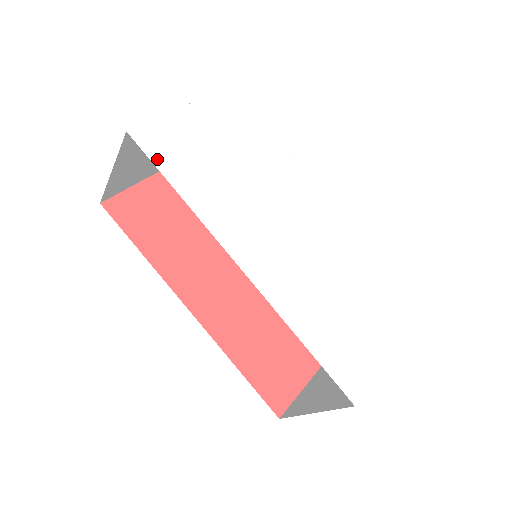
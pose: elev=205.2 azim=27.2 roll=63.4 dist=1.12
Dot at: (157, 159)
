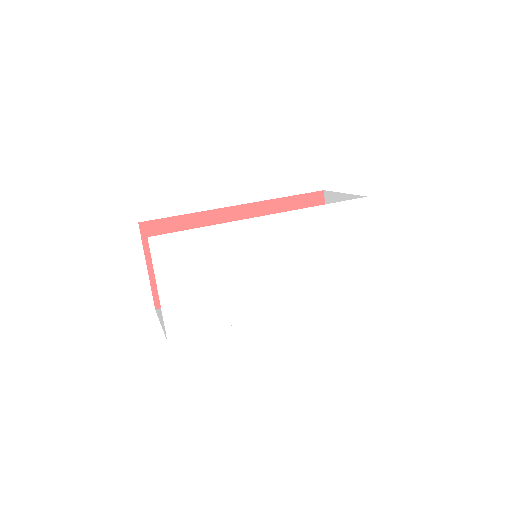
Dot at: (193, 331)
